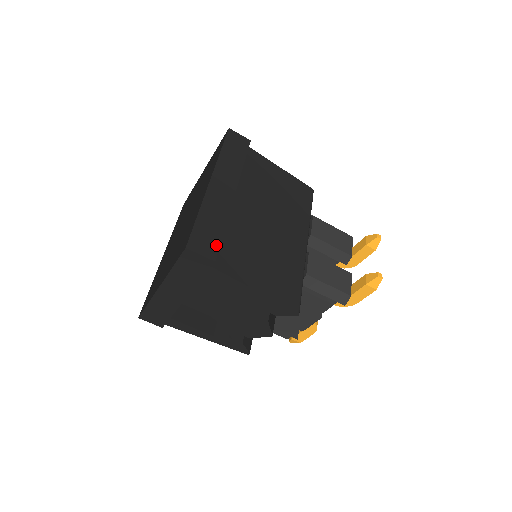
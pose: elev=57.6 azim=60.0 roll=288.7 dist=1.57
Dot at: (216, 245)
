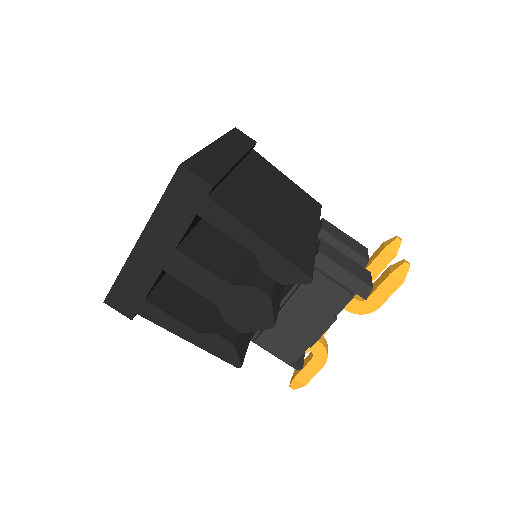
Dot at: (216, 178)
